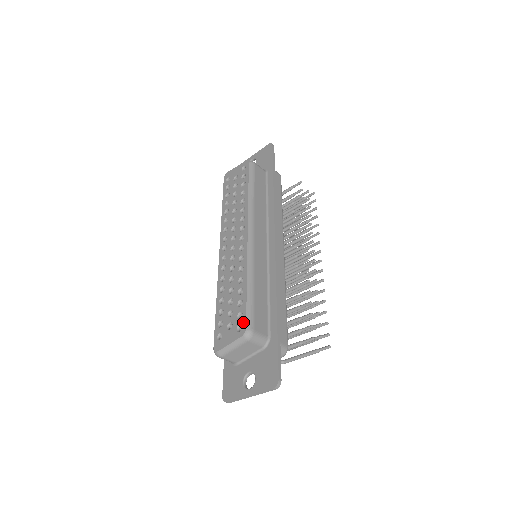
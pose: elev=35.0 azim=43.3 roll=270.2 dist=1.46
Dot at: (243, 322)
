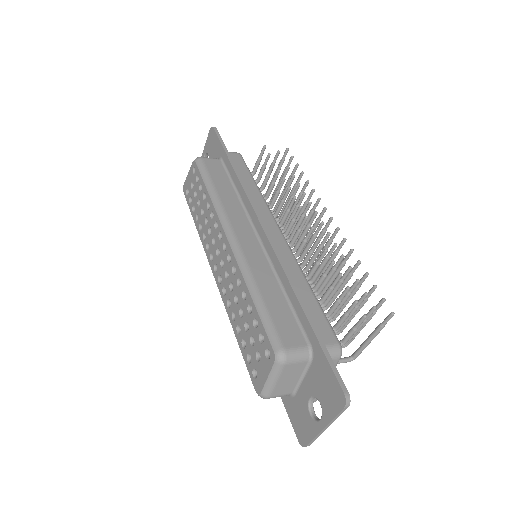
Dot at: (267, 345)
